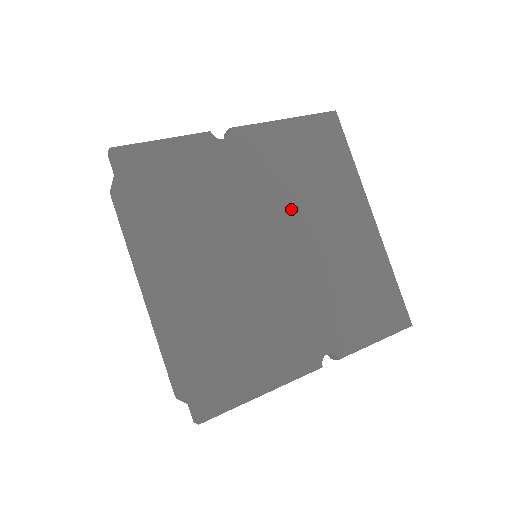
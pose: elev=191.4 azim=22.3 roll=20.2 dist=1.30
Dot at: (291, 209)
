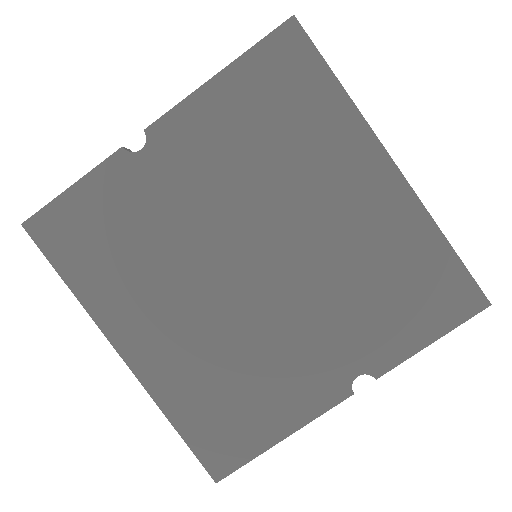
Dot at: (260, 206)
